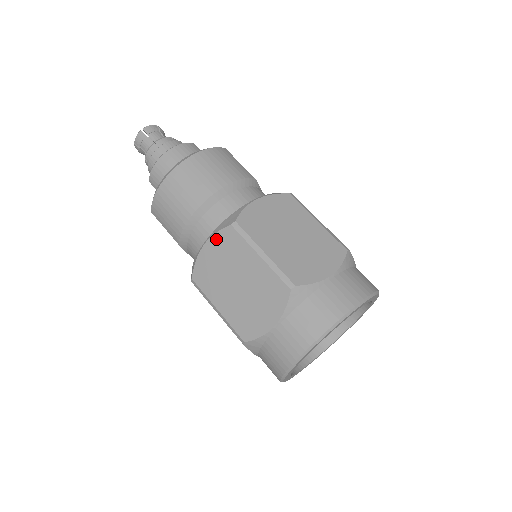
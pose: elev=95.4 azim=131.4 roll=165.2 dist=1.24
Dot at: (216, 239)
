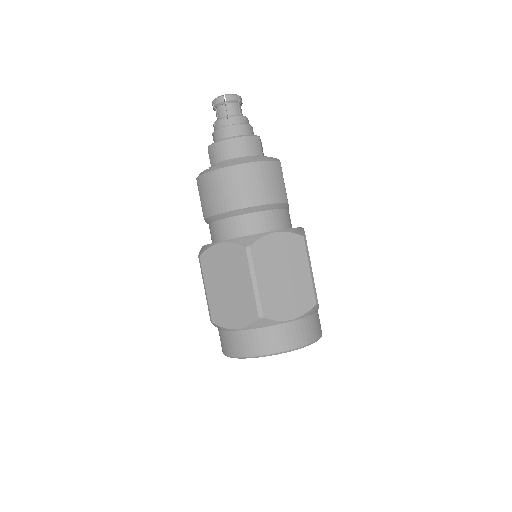
Dot at: (230, 247)
